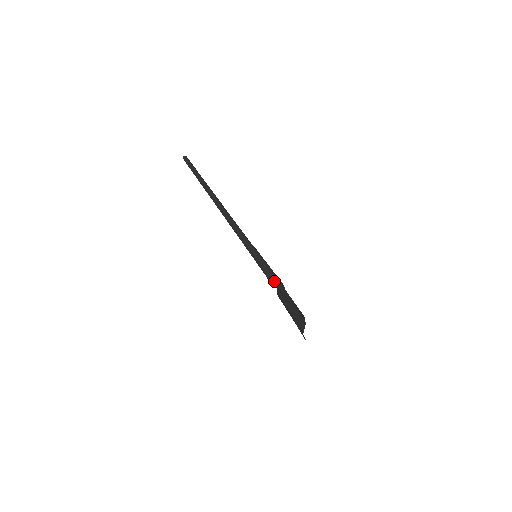
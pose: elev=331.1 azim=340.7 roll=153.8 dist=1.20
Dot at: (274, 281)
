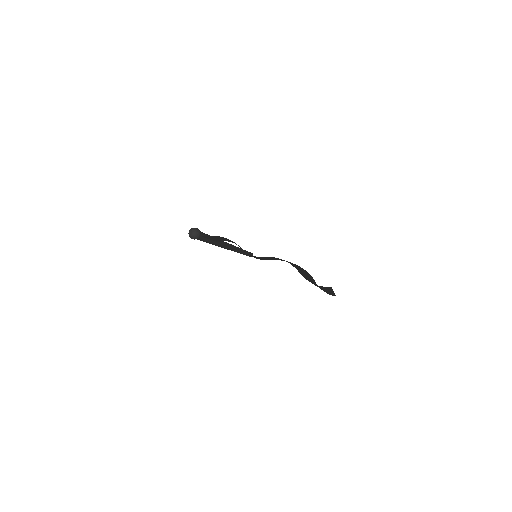
Dot at: (194, 234)
